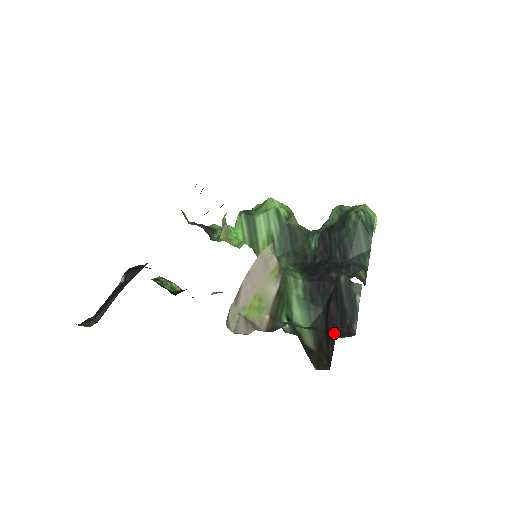
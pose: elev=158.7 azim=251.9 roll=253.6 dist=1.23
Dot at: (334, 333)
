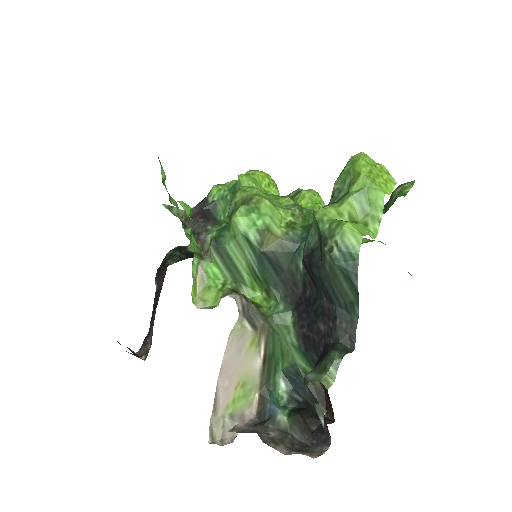
Dot at: occluded
